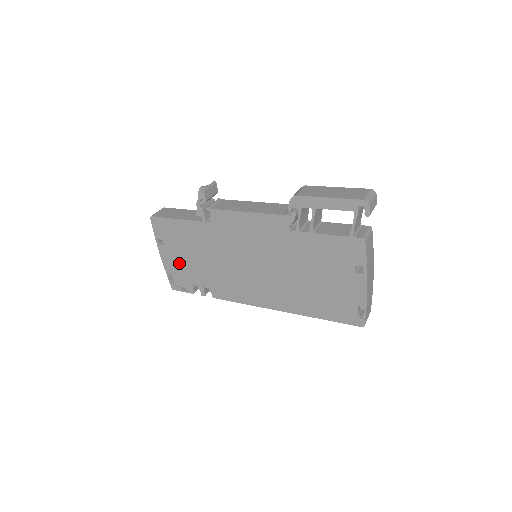
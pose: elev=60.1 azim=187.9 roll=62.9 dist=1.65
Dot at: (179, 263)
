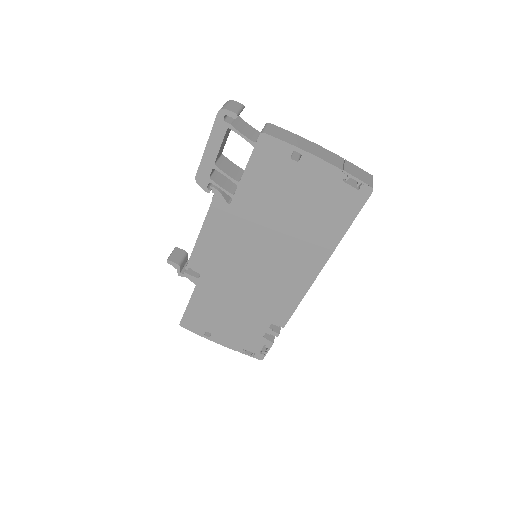
Dot at: (234, 333)
